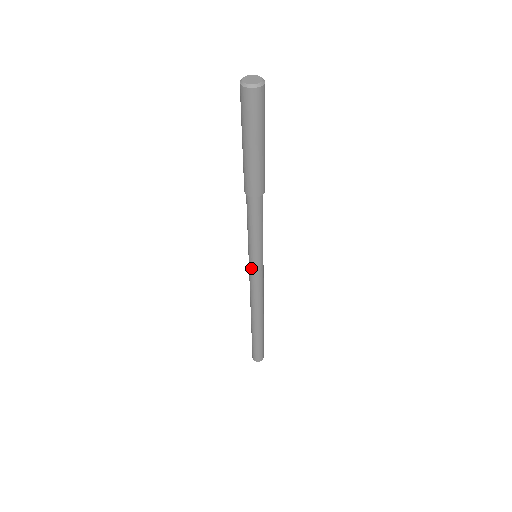
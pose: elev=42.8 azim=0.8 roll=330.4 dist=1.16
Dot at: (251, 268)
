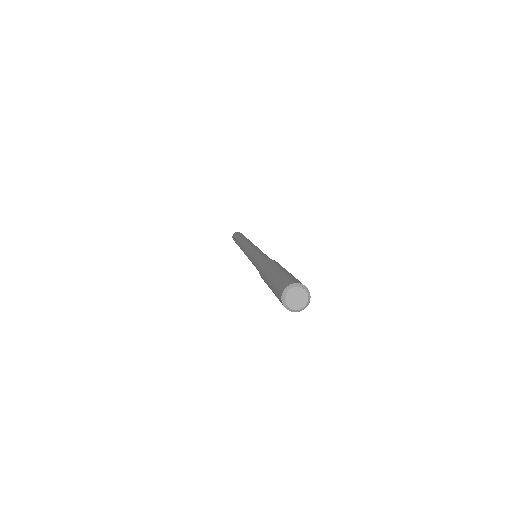
Dot at: (247, 255)
